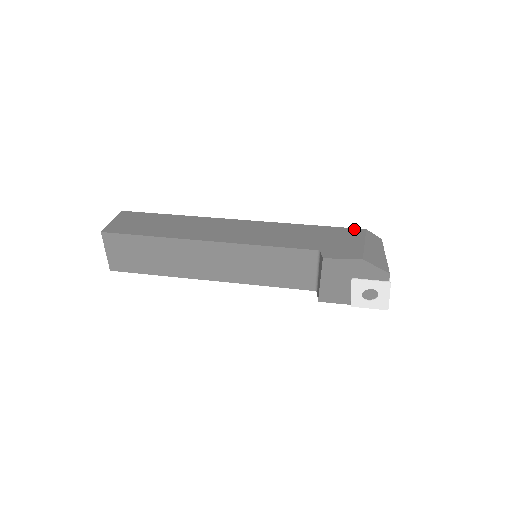
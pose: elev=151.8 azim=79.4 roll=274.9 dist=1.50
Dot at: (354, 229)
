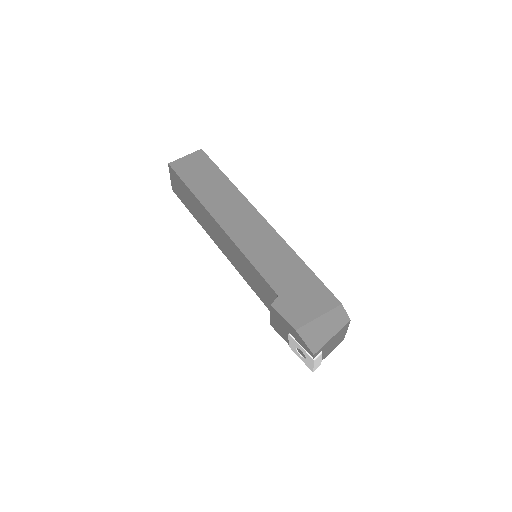
Dot at: (332, 296)
